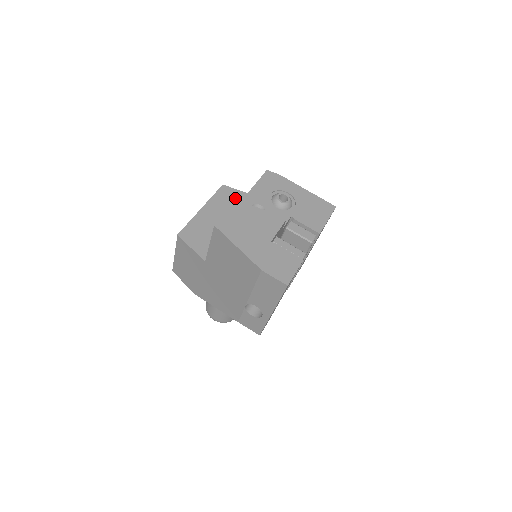
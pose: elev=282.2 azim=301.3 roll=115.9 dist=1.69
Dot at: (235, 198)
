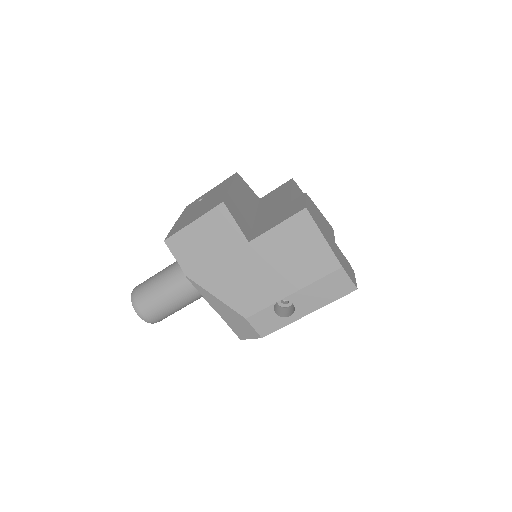
Dot at: (248, 191)
